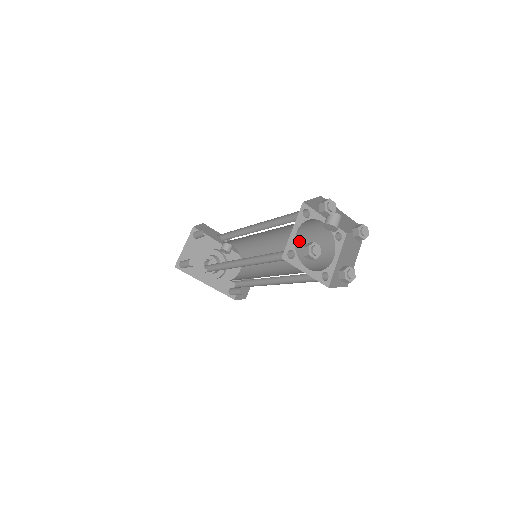
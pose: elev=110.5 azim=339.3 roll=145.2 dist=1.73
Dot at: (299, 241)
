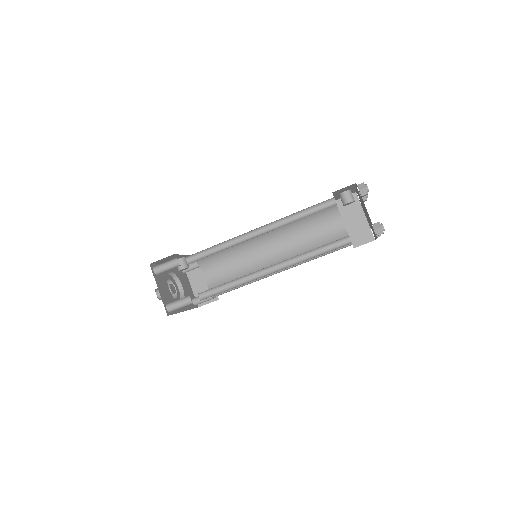
Dot at: (294, 224)
